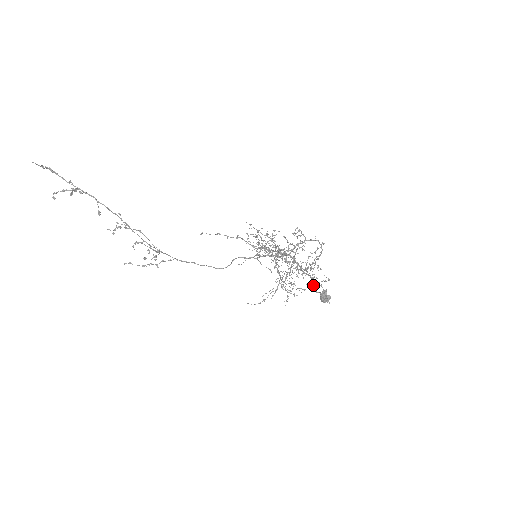
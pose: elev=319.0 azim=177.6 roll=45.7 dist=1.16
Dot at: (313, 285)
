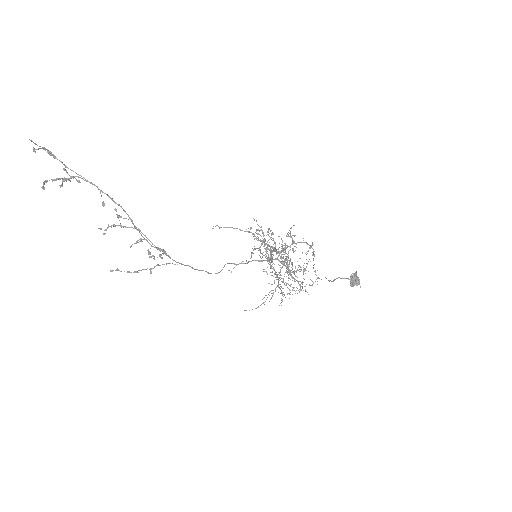
Dot at: (317, 281)
